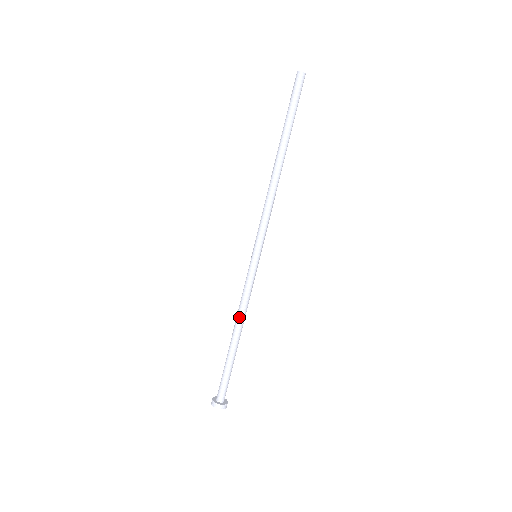
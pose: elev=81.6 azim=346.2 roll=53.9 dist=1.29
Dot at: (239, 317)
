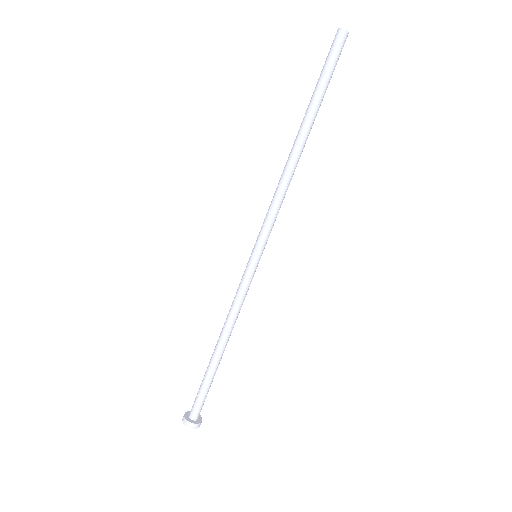
Dot at: (227, 326)
